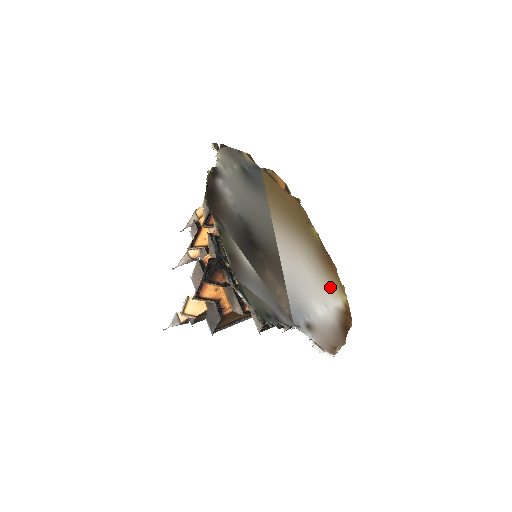
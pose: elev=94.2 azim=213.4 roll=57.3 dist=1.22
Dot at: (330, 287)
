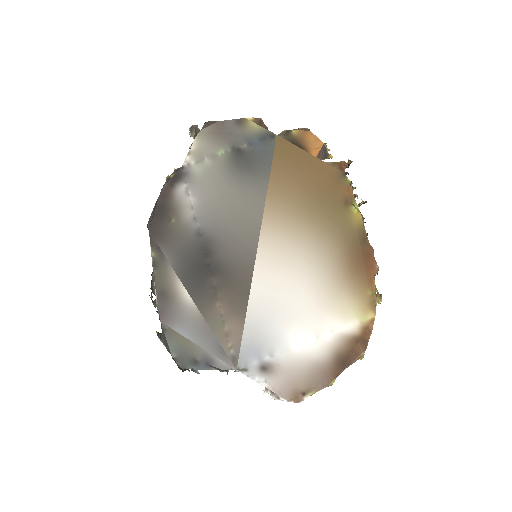
Dot at: (343, 303)
